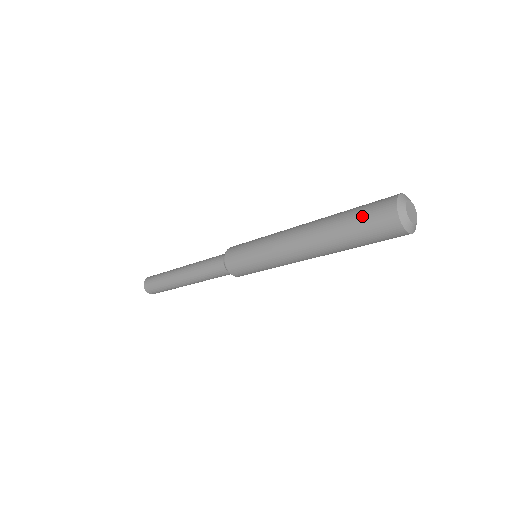
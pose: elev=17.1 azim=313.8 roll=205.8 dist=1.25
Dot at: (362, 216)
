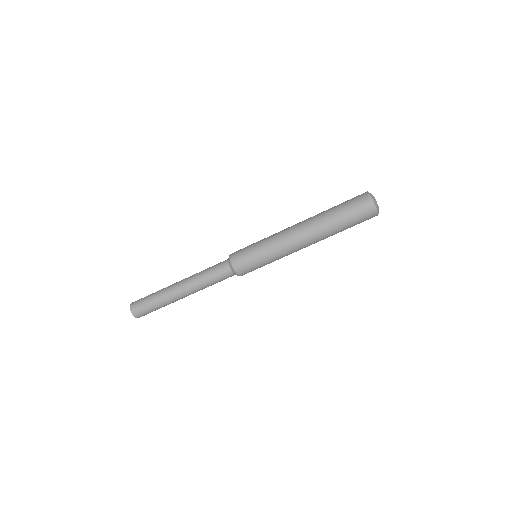
Dot at: (346, 202)
